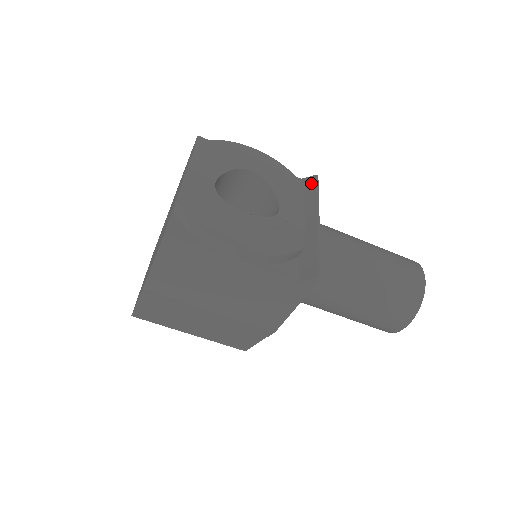
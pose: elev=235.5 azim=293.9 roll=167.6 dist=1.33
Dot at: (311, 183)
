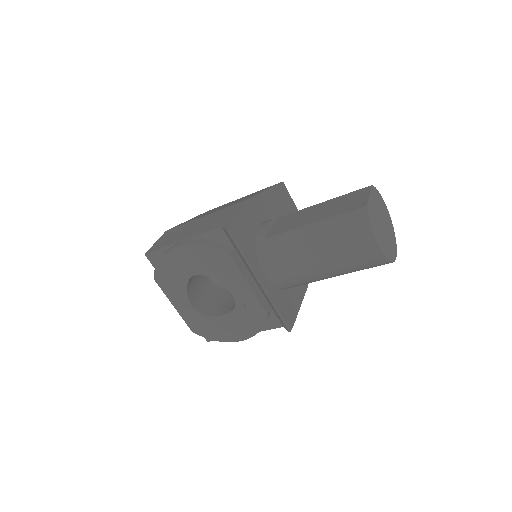
Dot at: (230, 238)
